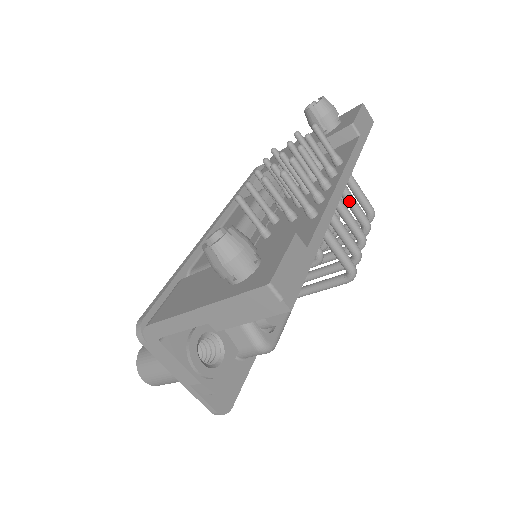
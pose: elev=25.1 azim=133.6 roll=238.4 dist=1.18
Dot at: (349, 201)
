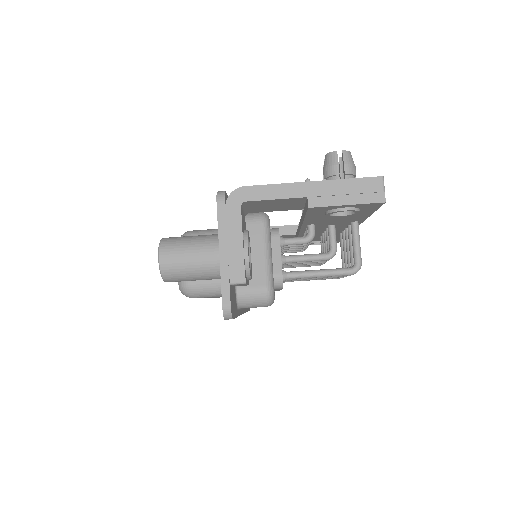
Dot at: occluded
